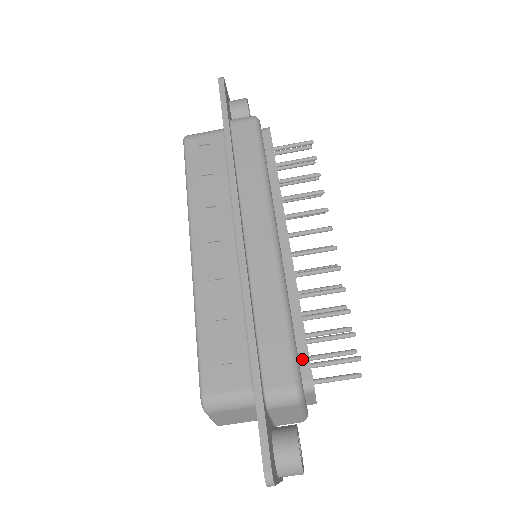
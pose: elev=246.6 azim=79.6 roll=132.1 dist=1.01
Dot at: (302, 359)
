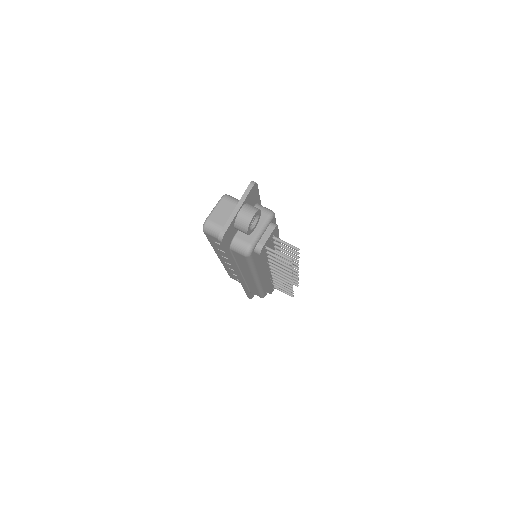
Dot at: occluded
